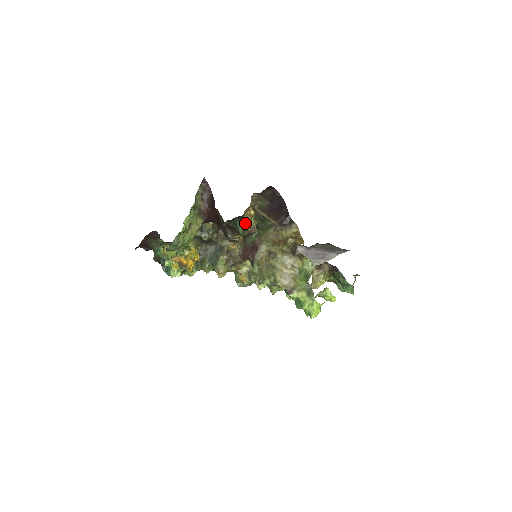
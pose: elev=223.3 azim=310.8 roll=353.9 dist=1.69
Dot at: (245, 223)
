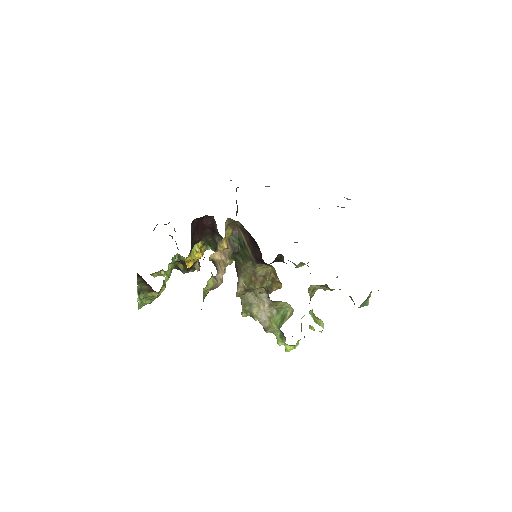
Dot at: (215, 264)
